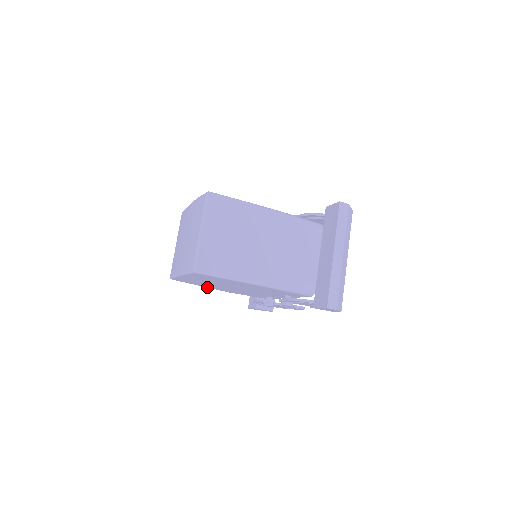
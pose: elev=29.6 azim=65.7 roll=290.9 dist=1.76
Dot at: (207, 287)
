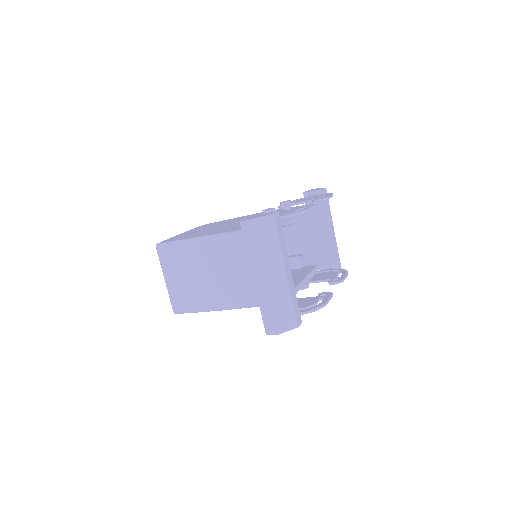
Dot at: occluded
